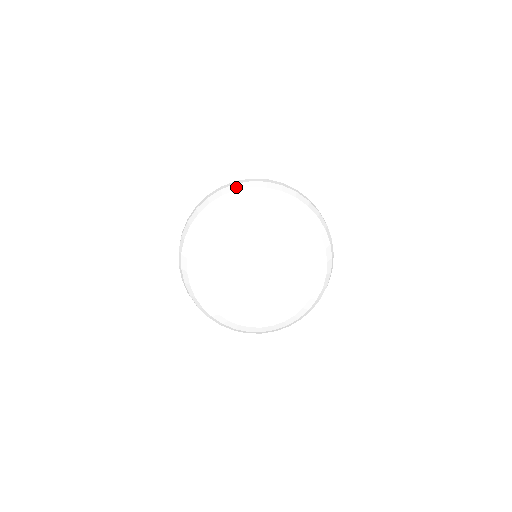
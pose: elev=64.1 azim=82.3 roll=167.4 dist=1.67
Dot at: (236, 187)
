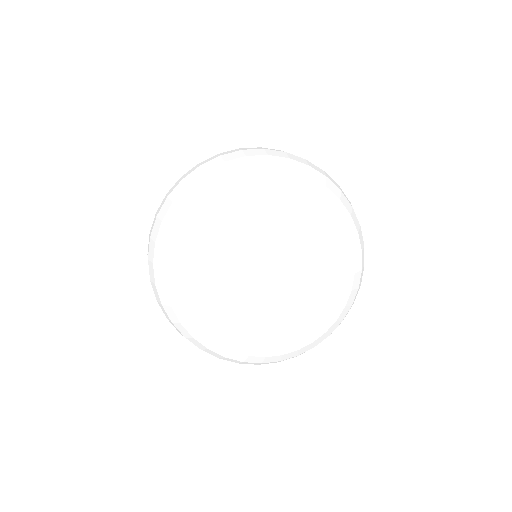
Dot at: (244, 153)
